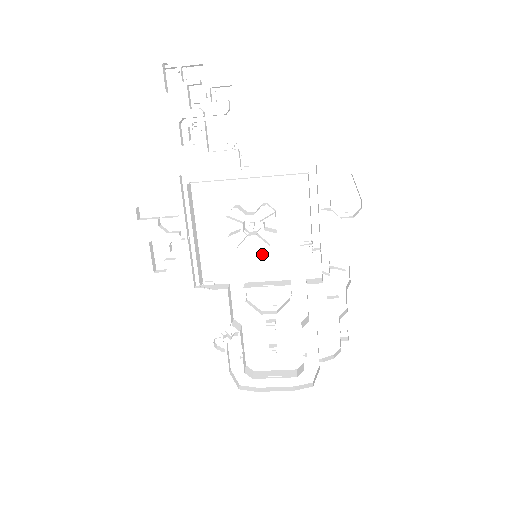
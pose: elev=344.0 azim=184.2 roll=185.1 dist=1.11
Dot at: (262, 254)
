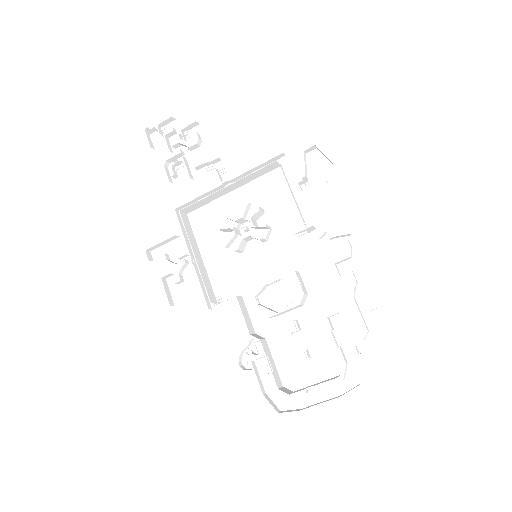
Dot at: (264, 255)
